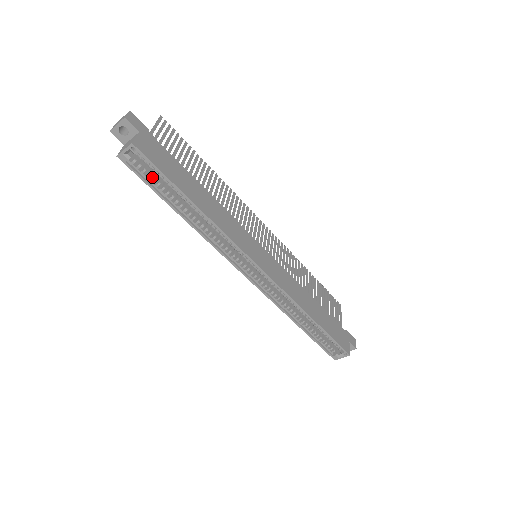
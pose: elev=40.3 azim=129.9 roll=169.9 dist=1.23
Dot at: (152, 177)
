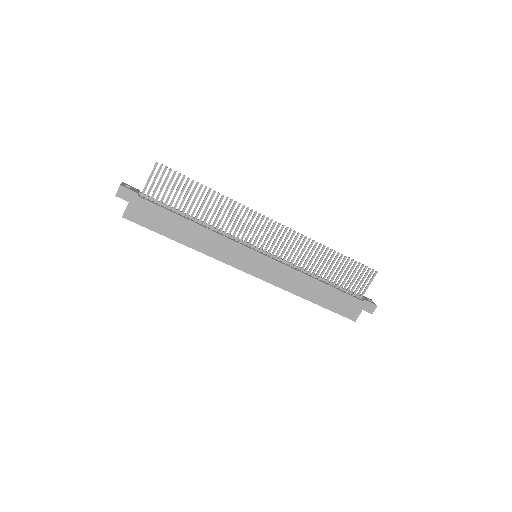
Dot at: occluded
